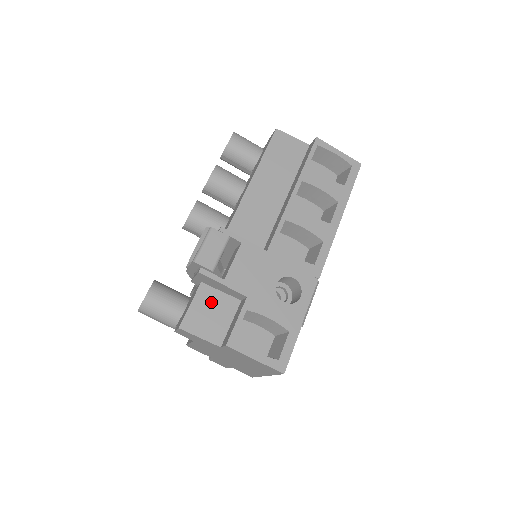
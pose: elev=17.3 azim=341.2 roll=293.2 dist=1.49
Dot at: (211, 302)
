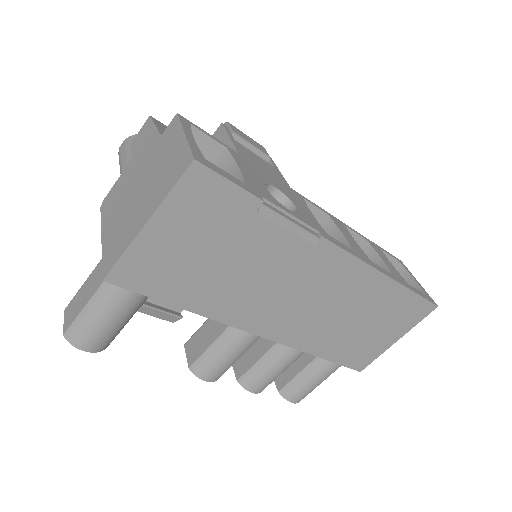
Dot at: occluded
